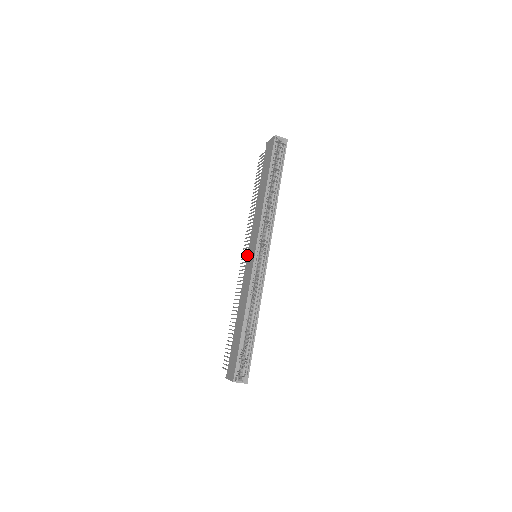
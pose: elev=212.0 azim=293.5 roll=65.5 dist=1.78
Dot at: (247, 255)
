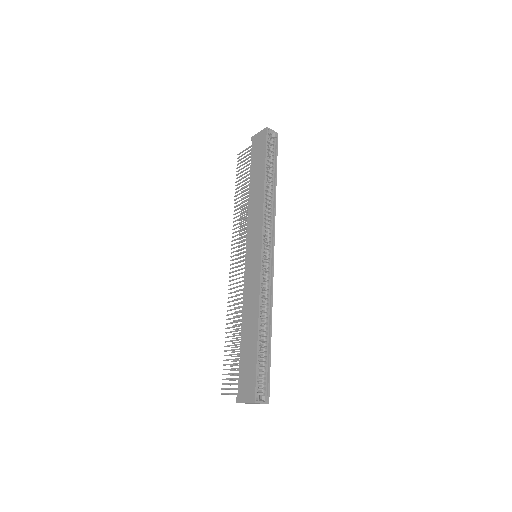
Dot at: (245, 255)
